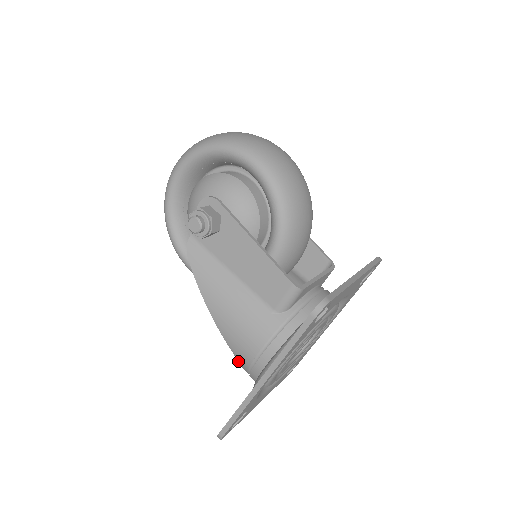
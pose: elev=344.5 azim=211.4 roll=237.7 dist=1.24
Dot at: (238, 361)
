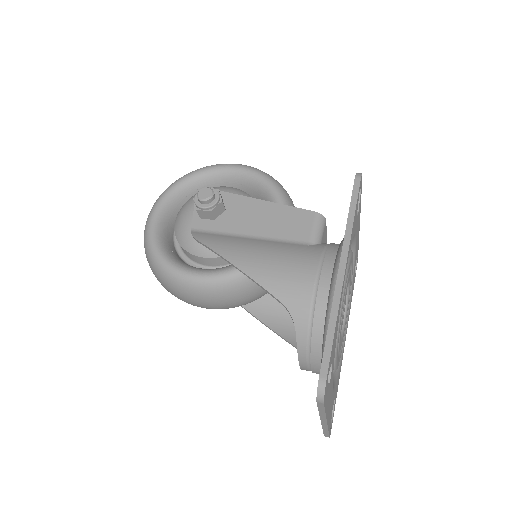
Dot at: (292, 315)
